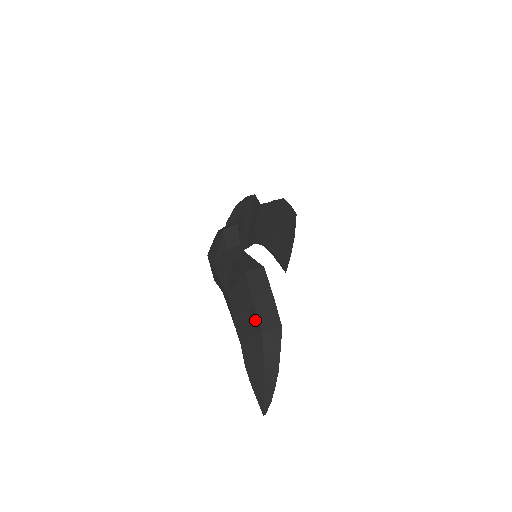
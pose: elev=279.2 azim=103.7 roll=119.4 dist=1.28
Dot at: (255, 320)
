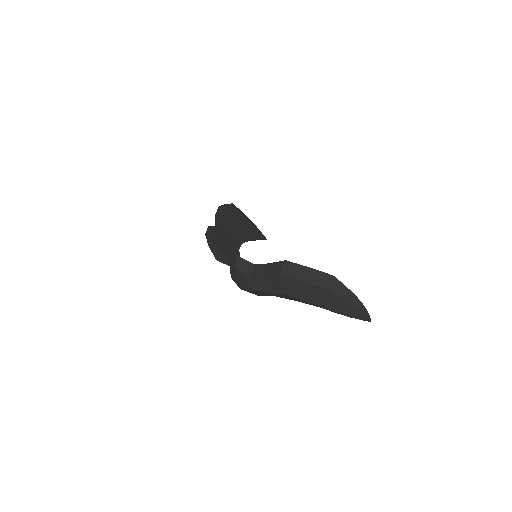
Dot at: (317, 289)
